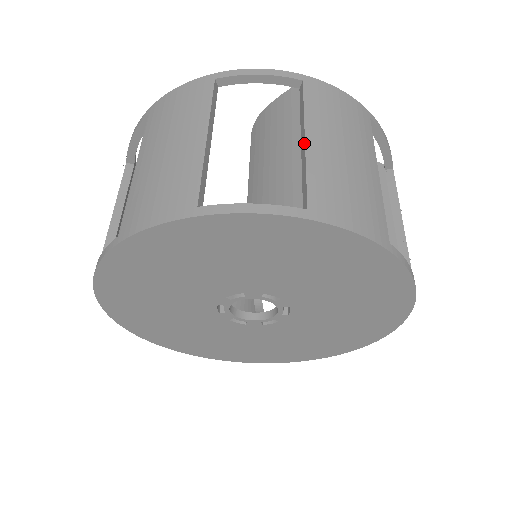
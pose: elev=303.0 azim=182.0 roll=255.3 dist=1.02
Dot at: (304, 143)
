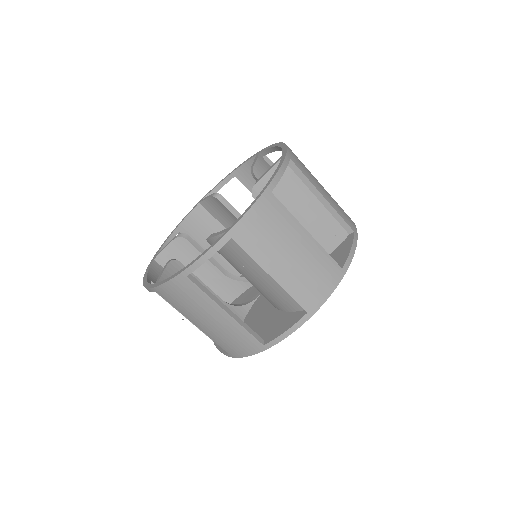
Dot at: occluded
